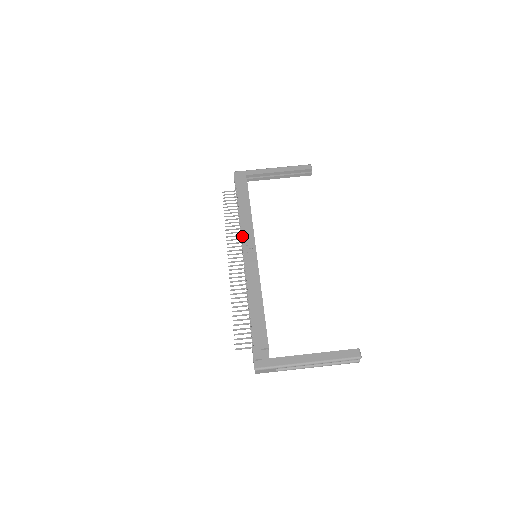
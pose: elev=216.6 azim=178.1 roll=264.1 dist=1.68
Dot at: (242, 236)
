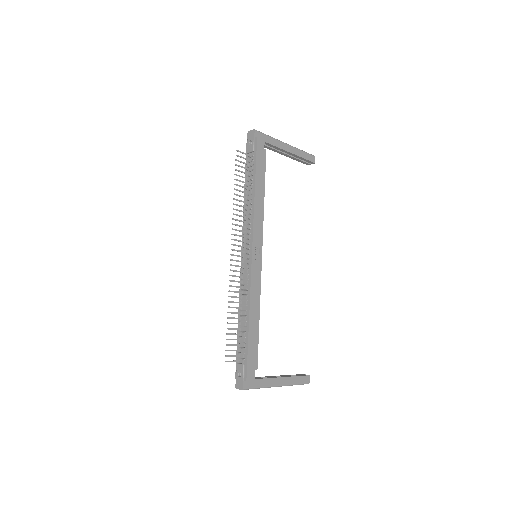
Dot at: (253, 231)
